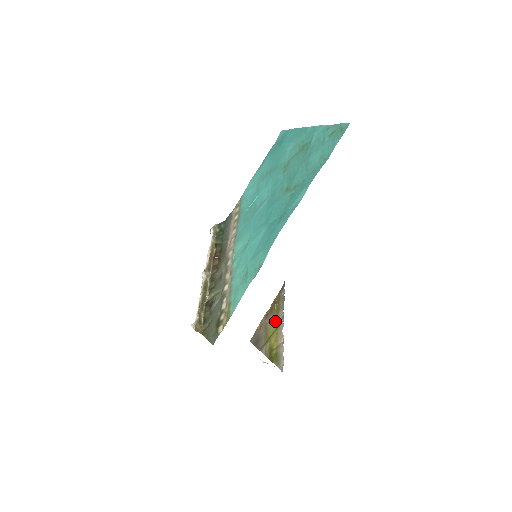
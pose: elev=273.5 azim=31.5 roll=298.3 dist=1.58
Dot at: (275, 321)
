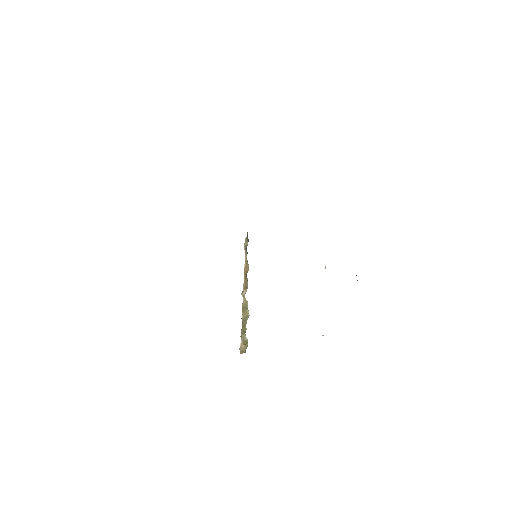
Dot at: occluded
